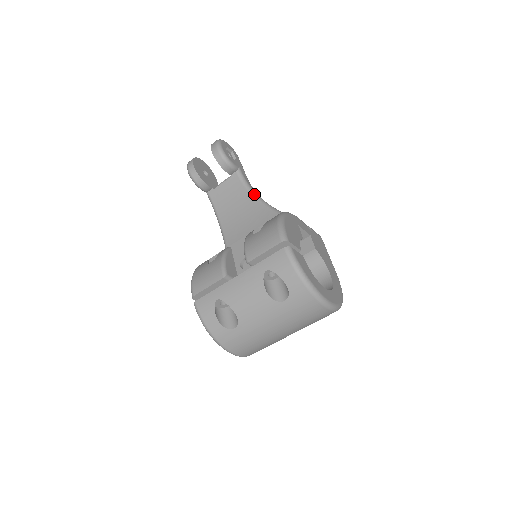
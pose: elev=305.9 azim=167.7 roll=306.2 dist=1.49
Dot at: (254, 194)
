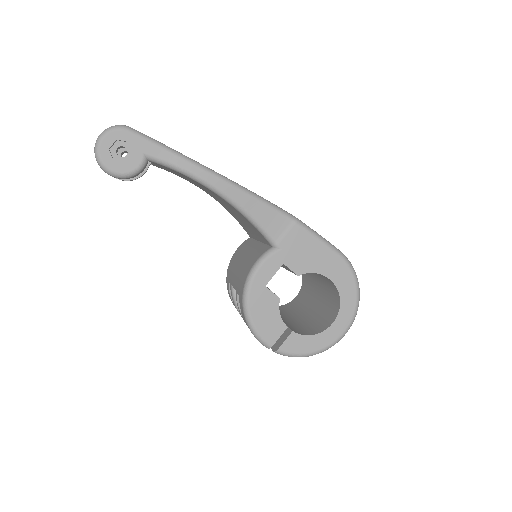
Dot at: (190, 177)
